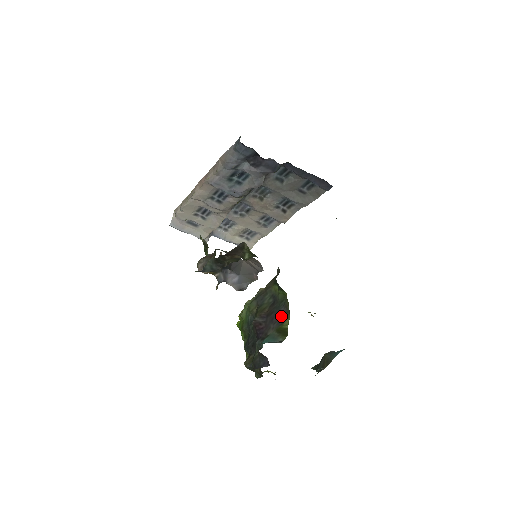
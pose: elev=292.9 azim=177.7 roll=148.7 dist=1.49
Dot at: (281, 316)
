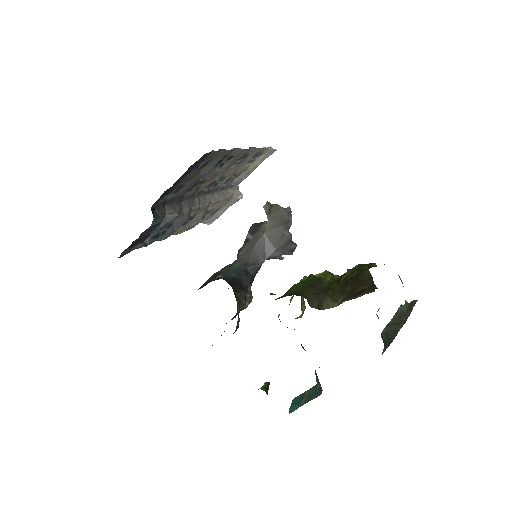
Dot at: occluded
